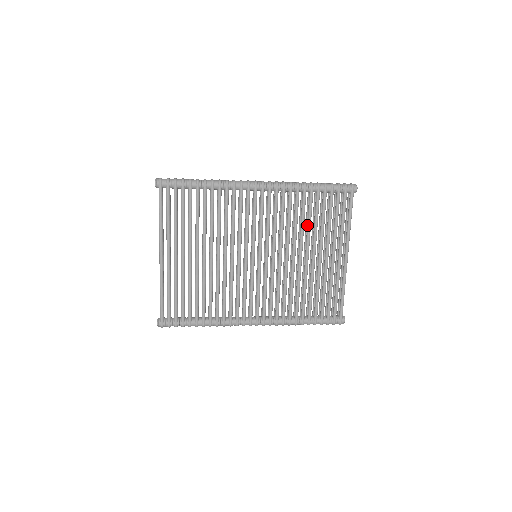
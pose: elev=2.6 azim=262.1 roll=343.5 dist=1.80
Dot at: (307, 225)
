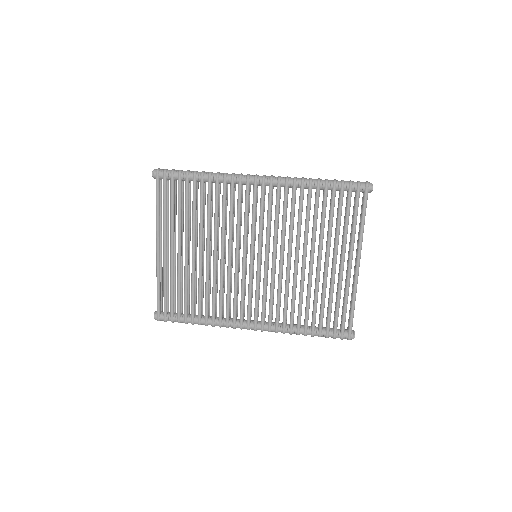
Dot at: occluded
